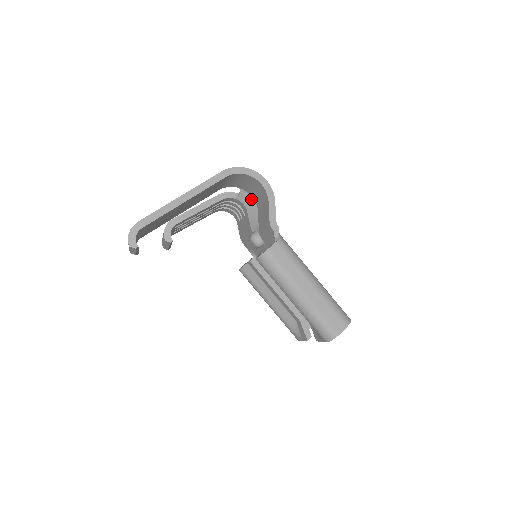
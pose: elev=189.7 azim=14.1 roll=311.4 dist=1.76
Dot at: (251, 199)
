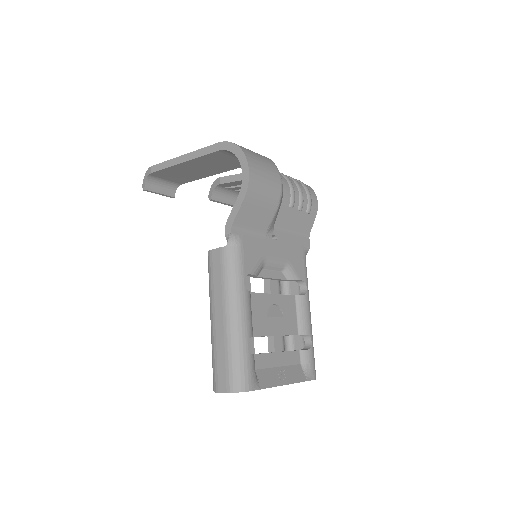
Dot at: occluded
